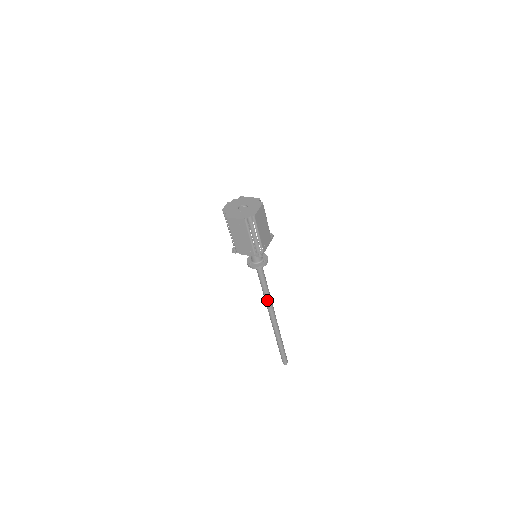
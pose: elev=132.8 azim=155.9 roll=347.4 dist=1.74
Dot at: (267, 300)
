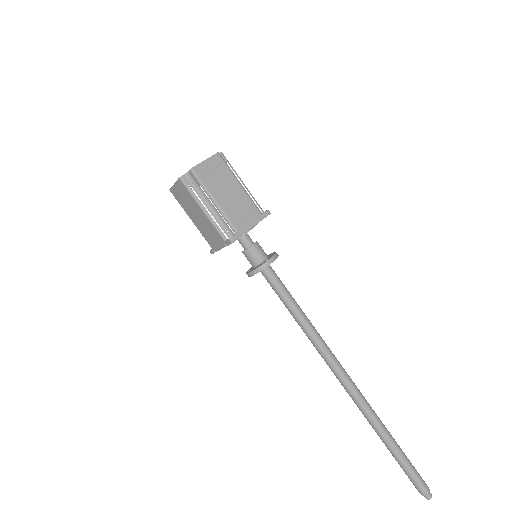
Dot at: (313, 343)
